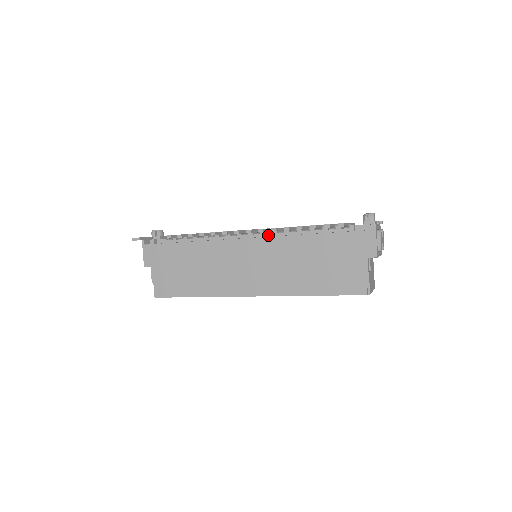
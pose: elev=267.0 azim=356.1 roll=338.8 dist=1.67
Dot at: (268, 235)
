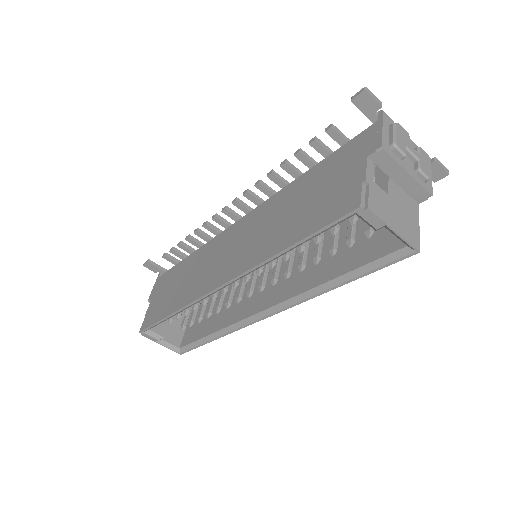
Dot at: occluded
